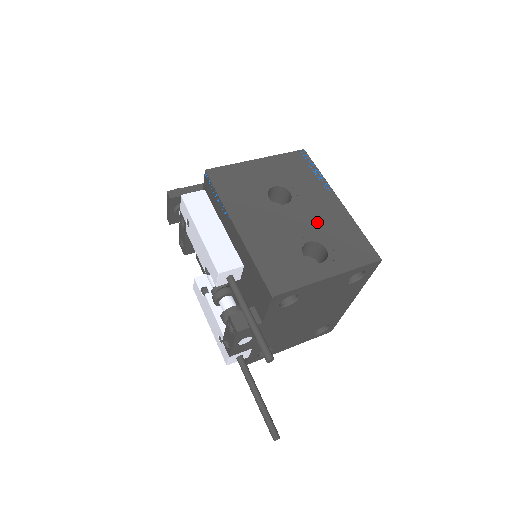
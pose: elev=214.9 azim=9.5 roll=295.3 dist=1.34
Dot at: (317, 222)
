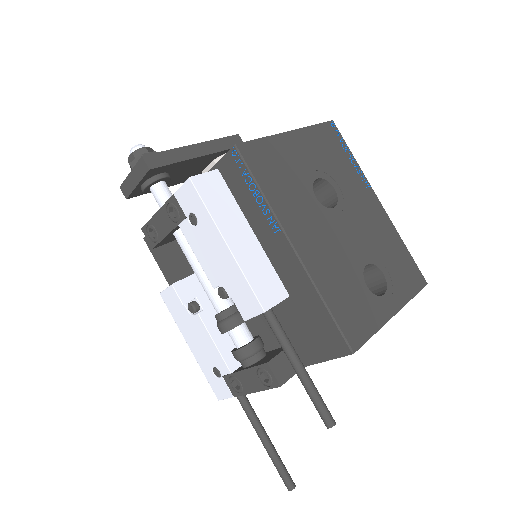
Dot at: (368, 235)
